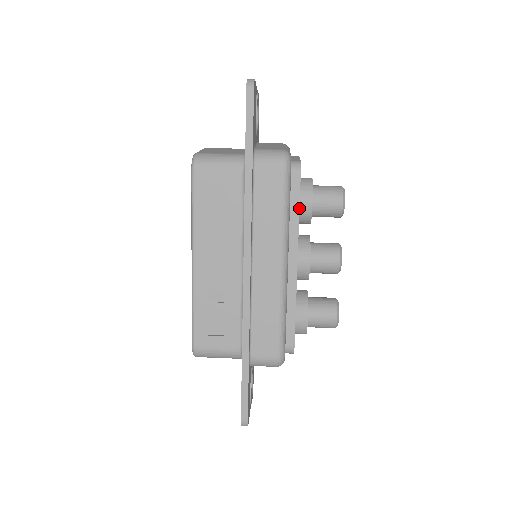
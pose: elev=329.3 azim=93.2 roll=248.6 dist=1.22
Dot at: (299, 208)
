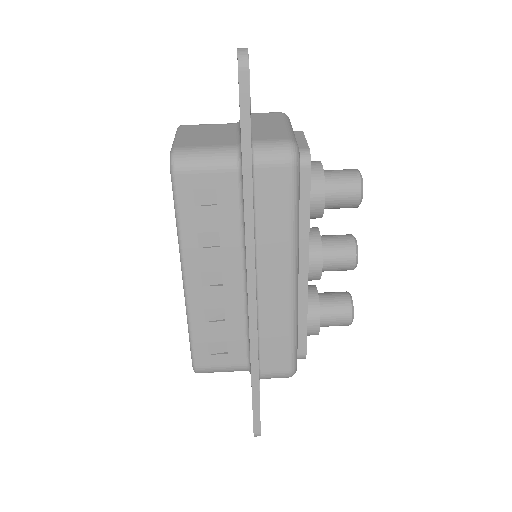
Dot at: (309, 209)
